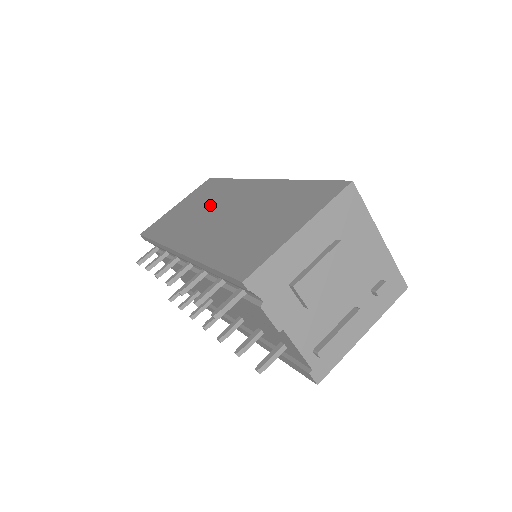
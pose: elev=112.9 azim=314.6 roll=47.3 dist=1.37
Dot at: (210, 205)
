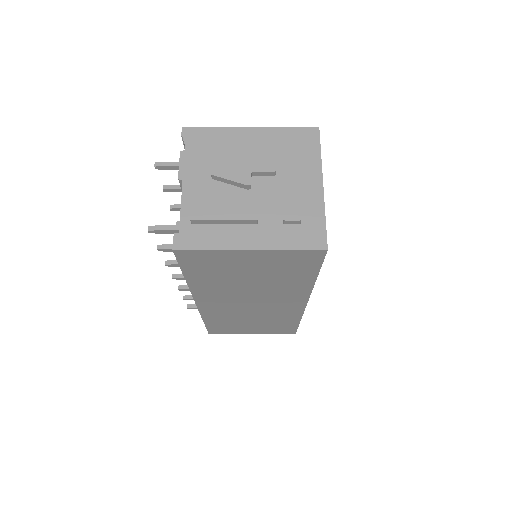
Dot at: occluded
